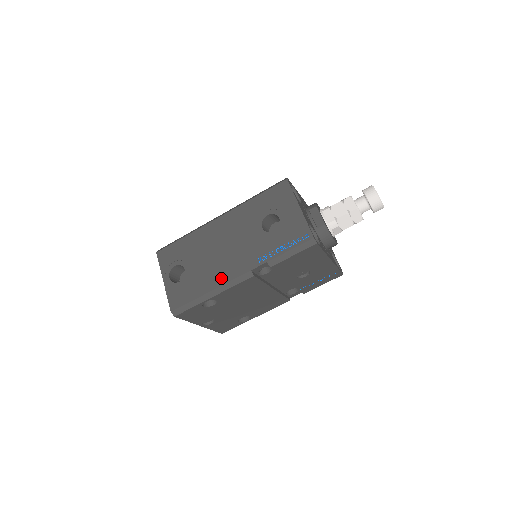
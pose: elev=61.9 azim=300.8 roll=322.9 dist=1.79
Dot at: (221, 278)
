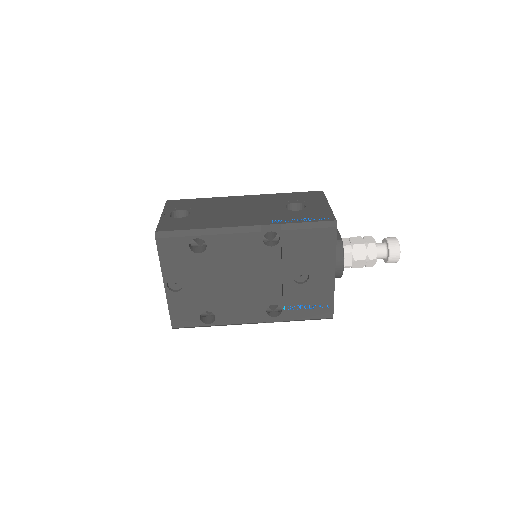
Dot at: (226, 223)
